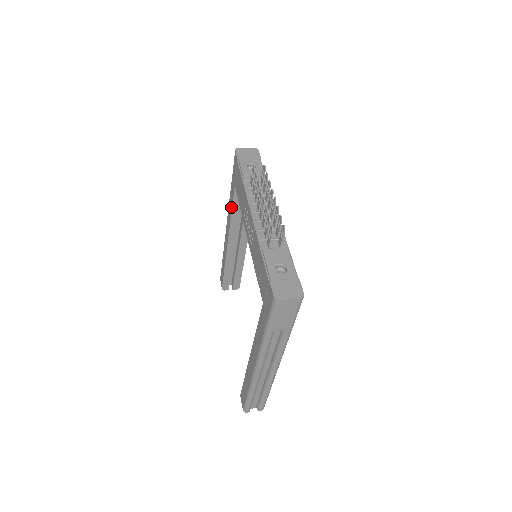
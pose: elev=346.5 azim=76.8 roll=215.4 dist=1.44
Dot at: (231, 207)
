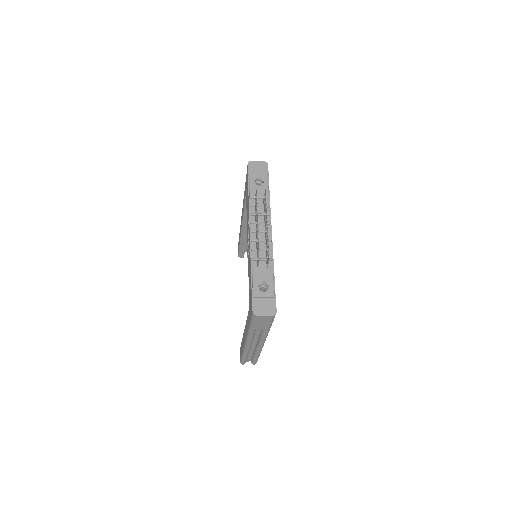
Dot at: (244, 204)
